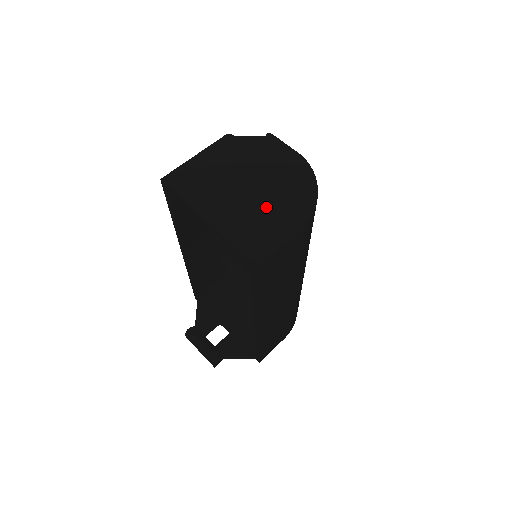
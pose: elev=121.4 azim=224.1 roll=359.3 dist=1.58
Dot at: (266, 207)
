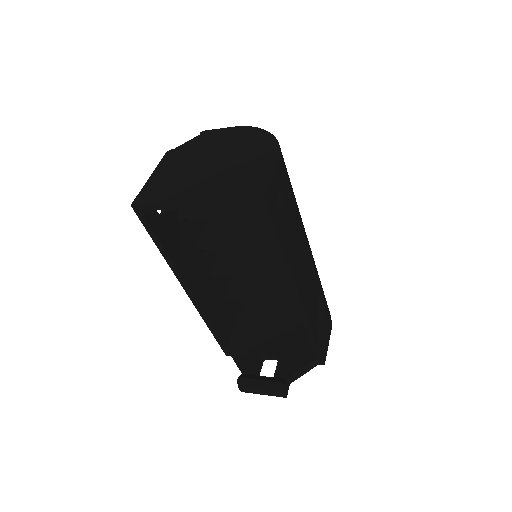
Dot at: (237, 165)
